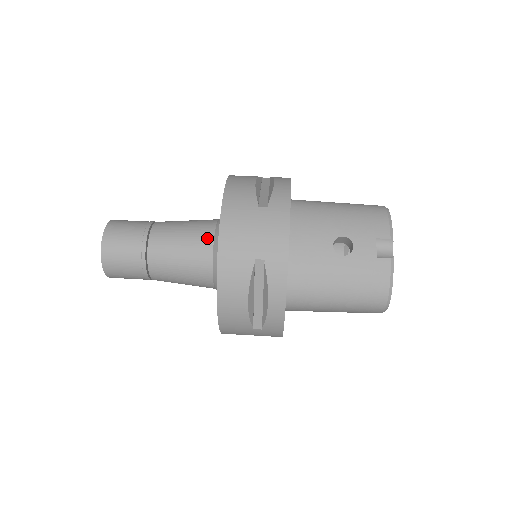
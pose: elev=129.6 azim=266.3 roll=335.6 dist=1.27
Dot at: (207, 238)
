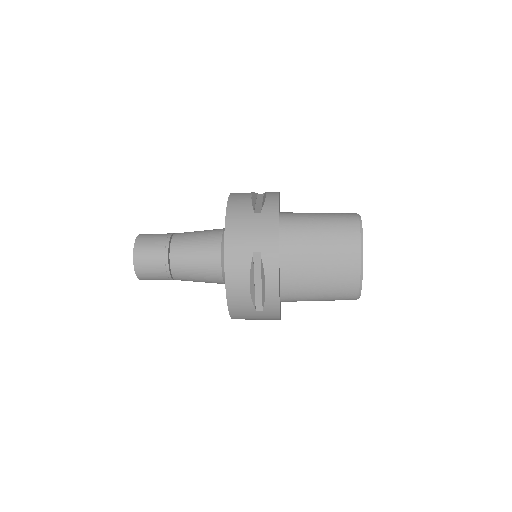
Dot at: occluded
